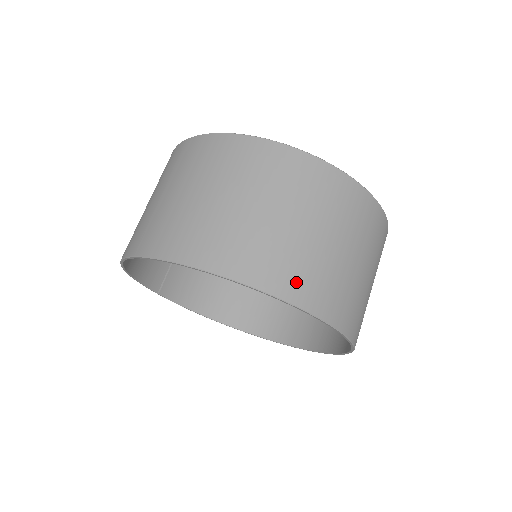
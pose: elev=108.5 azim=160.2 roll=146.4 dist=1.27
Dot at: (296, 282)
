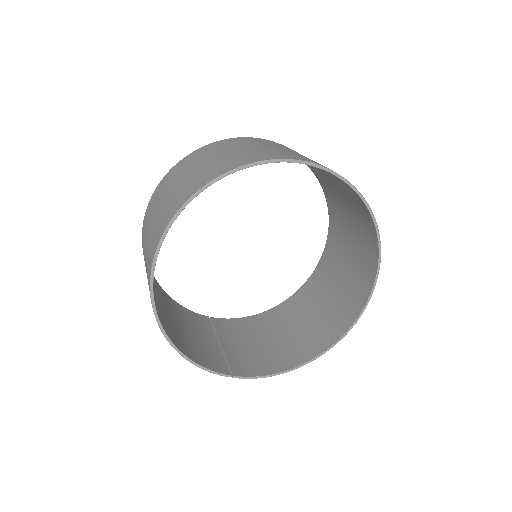
Dot at: (246, 159)
